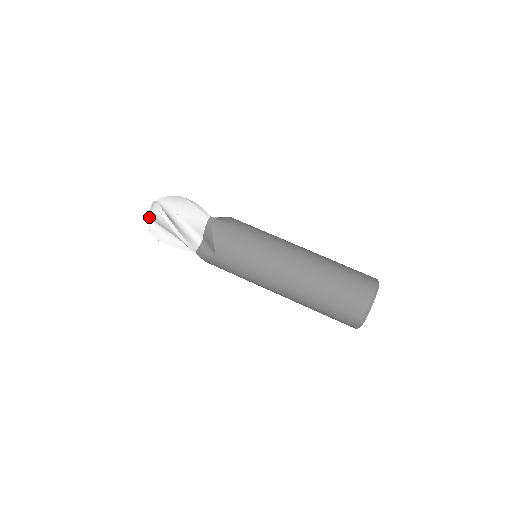
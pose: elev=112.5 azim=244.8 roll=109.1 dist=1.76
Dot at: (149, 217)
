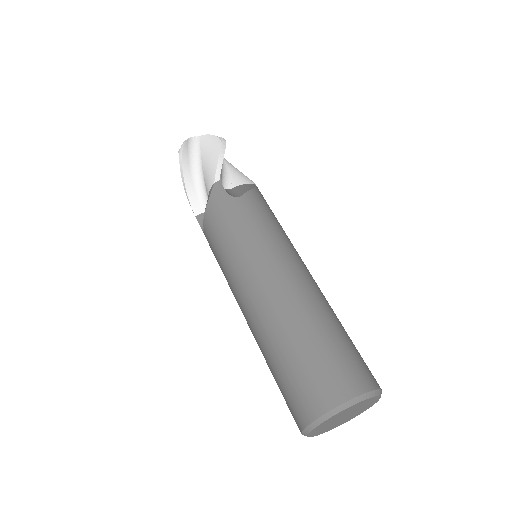
Dot at: (198, 137)
